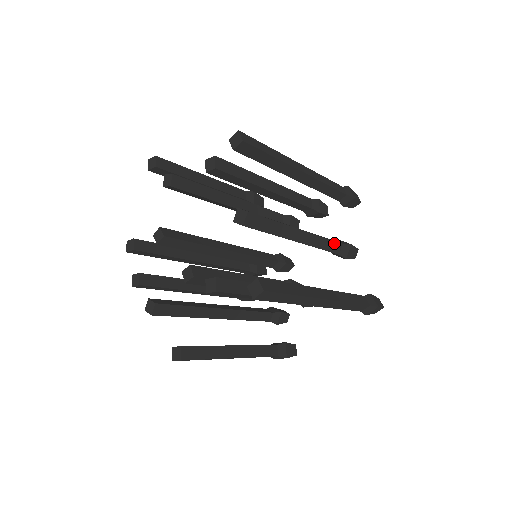
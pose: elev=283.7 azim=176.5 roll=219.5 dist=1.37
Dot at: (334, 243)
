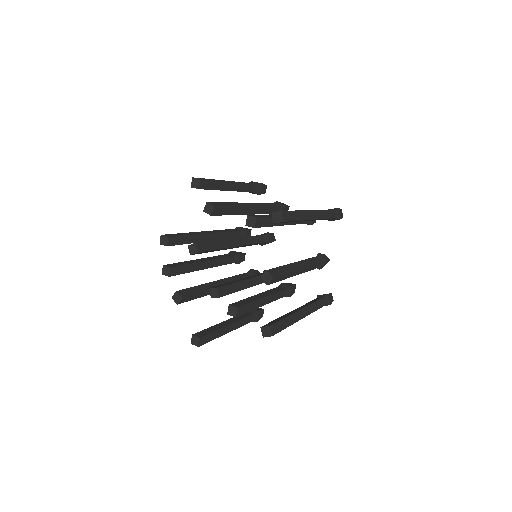
Dot at: occluded
